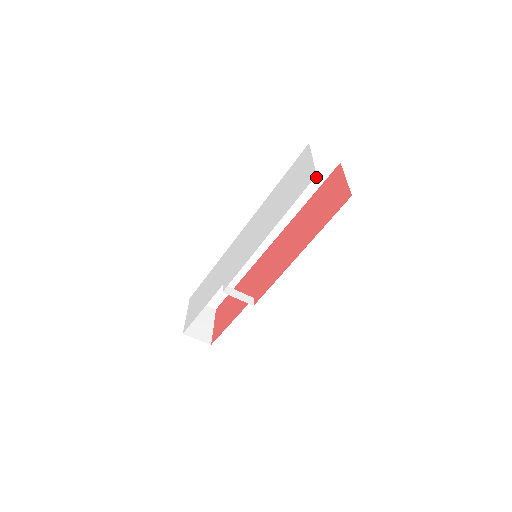
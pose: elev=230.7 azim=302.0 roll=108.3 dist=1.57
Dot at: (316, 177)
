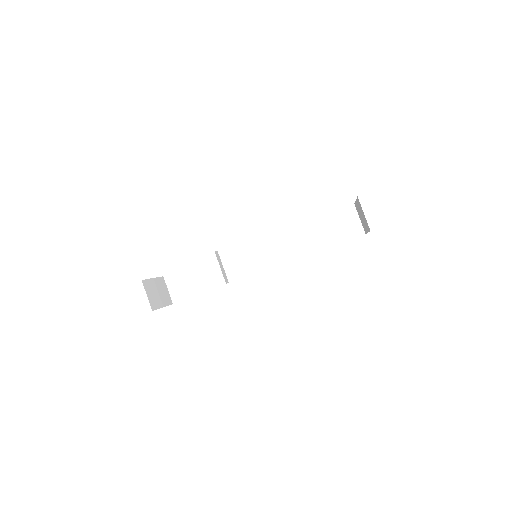
Dot at: (341, 234)
